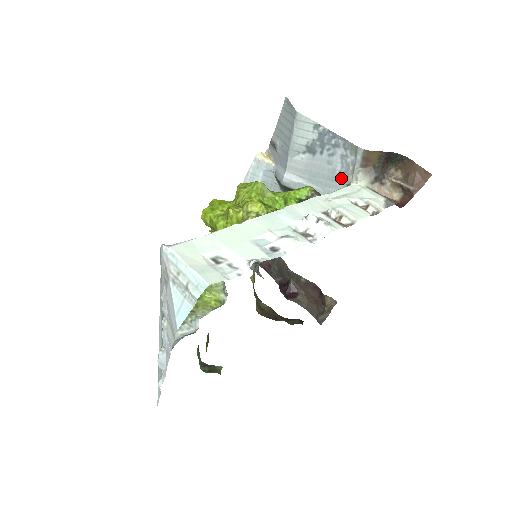
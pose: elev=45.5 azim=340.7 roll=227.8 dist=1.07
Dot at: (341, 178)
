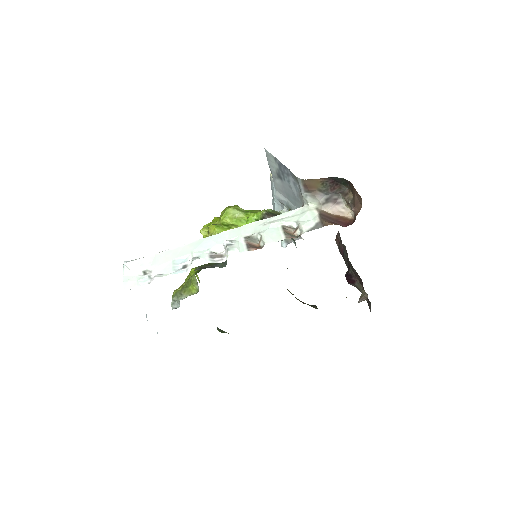
Dot at: (299, 200)
